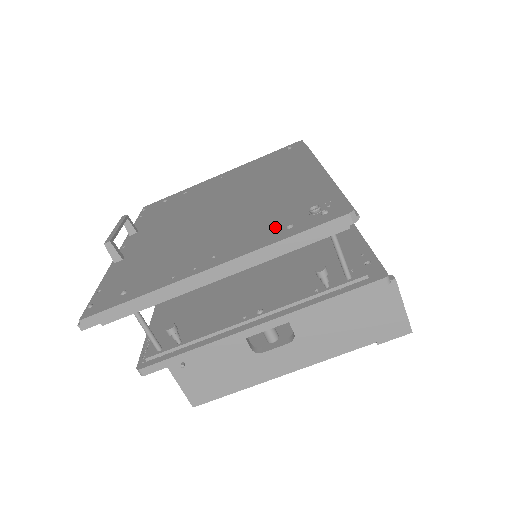
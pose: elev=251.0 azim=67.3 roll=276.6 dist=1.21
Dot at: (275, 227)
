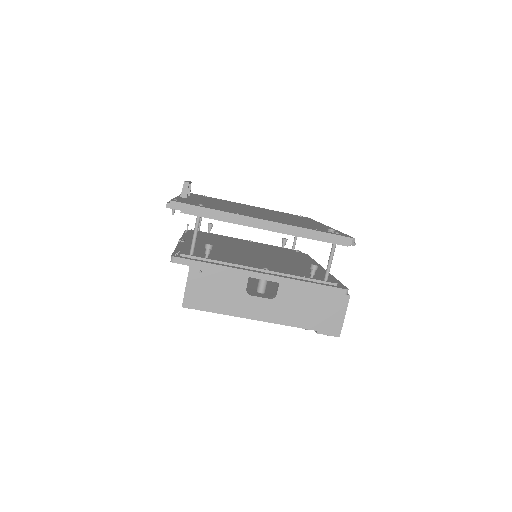
Dot at: (305, 226)
